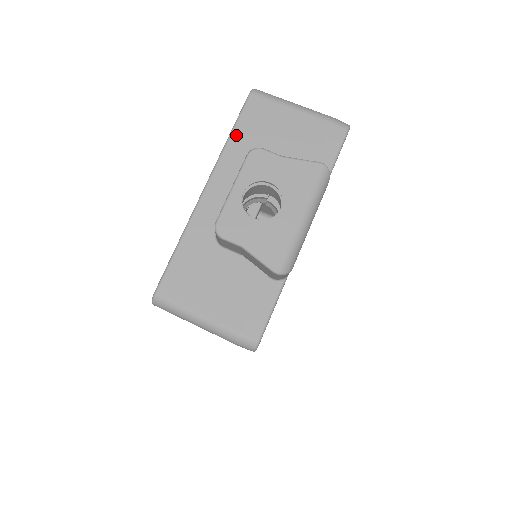
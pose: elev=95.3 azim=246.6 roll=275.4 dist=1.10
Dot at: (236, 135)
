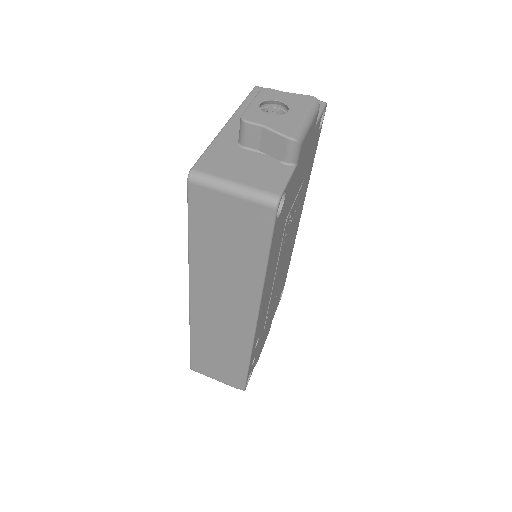
Dot at: (248, 102)
